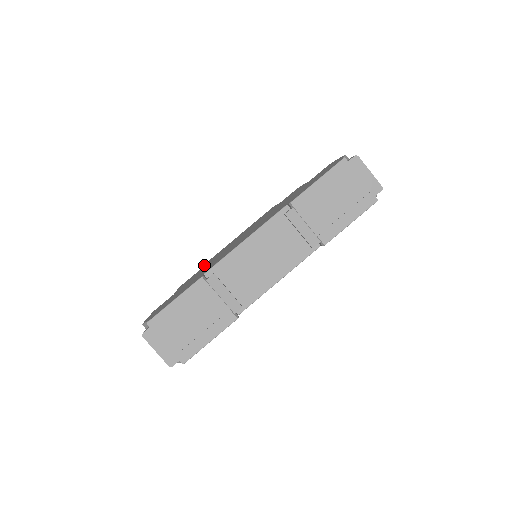
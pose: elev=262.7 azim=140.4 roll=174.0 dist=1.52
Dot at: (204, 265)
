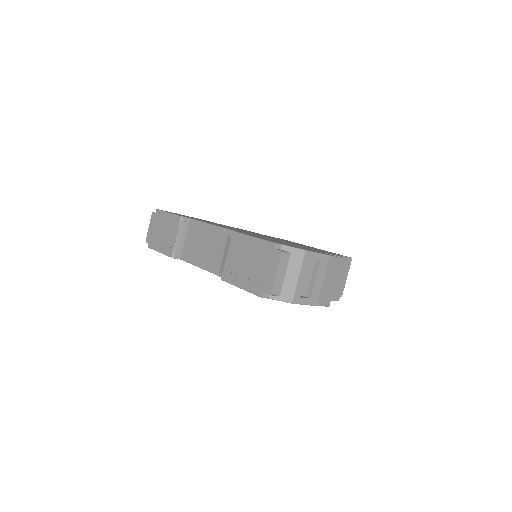
Dot at: occluded
